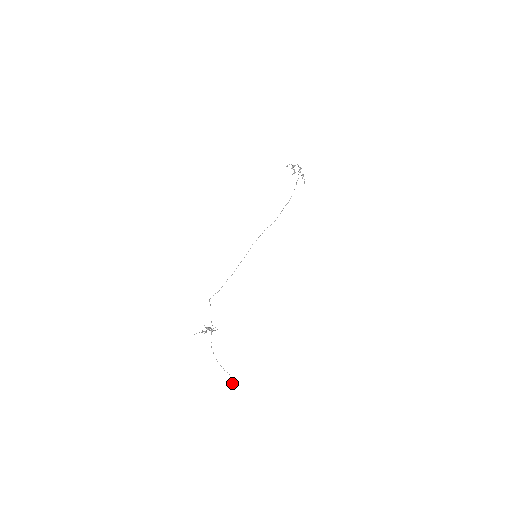
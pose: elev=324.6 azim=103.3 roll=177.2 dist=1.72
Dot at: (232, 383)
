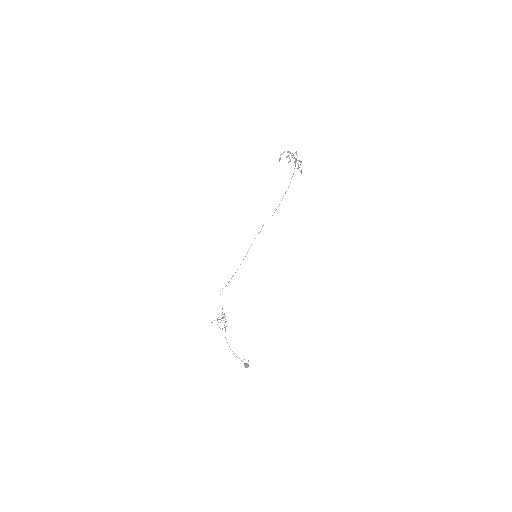
Dot at: (244, 366)
